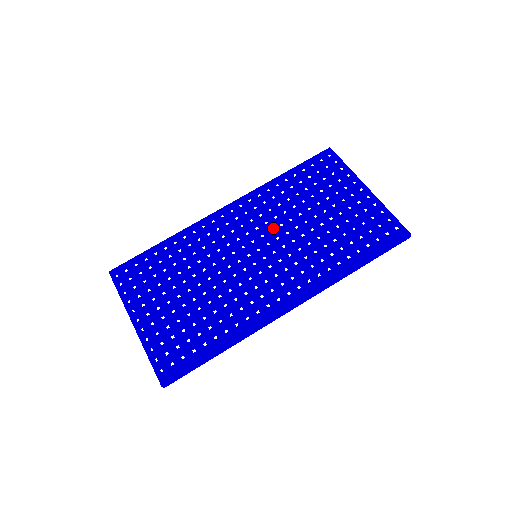
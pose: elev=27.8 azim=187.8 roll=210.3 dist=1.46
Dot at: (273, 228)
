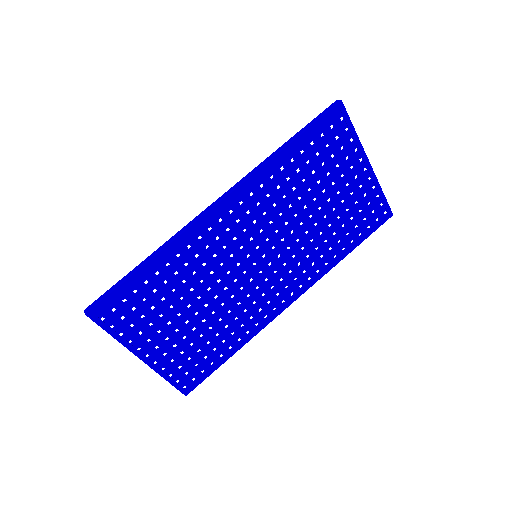
Dot at: (272, 220)
